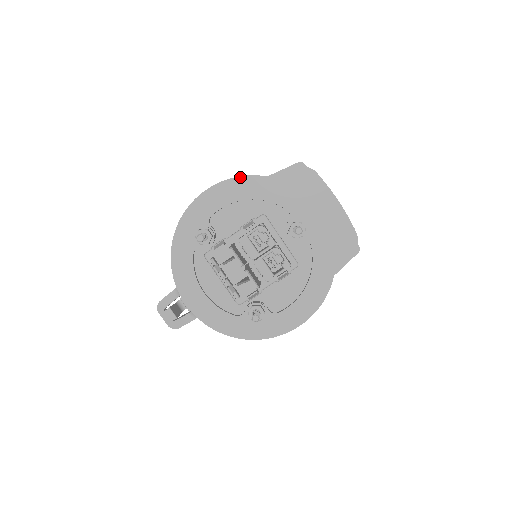
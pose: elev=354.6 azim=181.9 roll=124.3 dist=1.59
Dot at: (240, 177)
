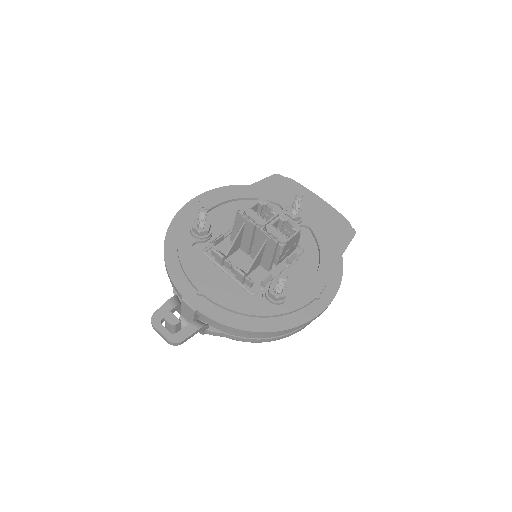
Dot at: (225, 187)
